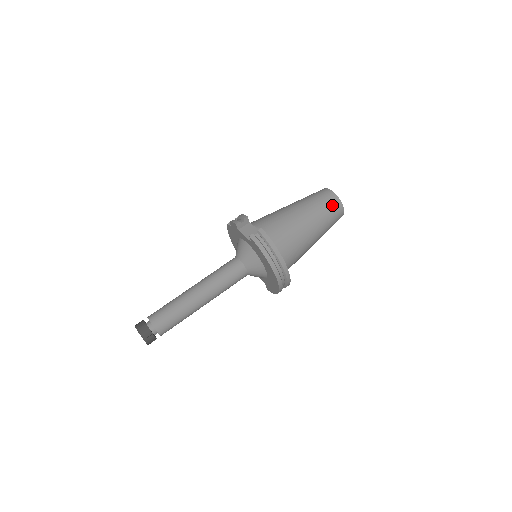
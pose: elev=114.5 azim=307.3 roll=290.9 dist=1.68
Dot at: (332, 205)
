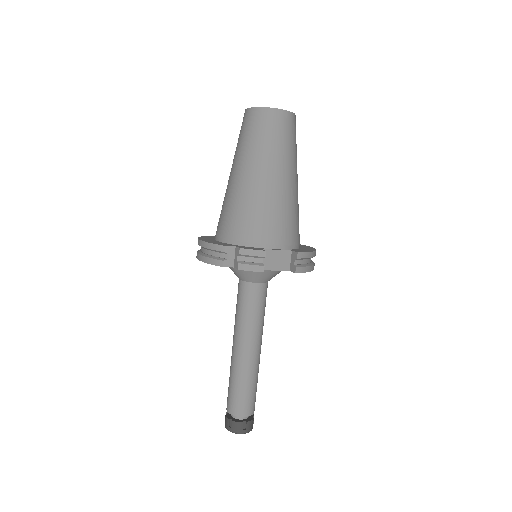
Dot at: (295, 131)
